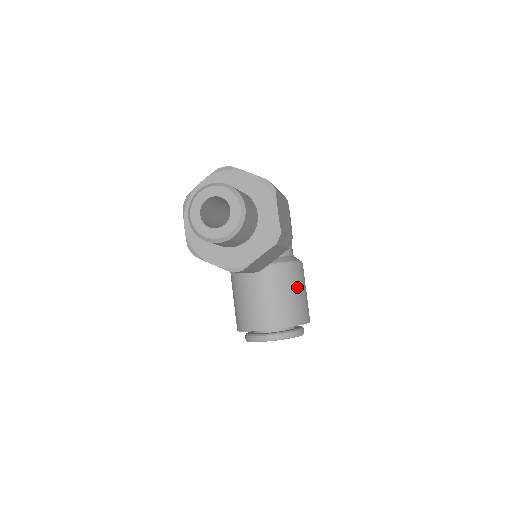
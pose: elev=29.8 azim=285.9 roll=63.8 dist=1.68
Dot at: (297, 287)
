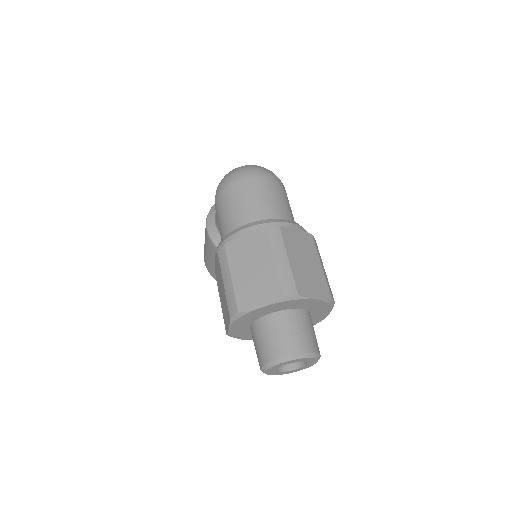
Dot at: occluded
